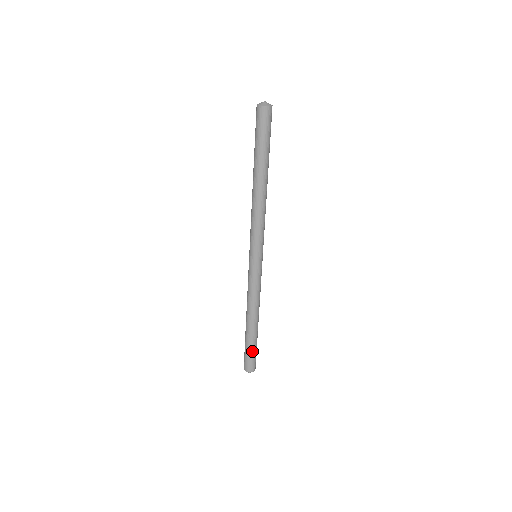
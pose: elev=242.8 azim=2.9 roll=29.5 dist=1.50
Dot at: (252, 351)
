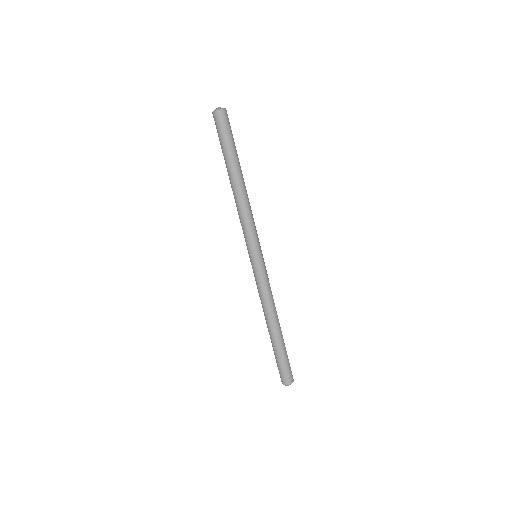
Dot at: (287, 357)
